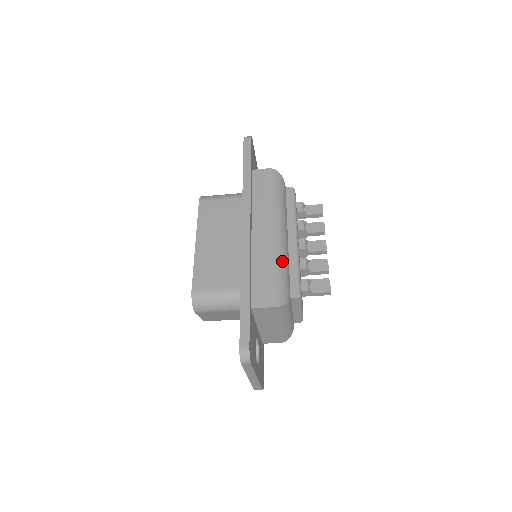
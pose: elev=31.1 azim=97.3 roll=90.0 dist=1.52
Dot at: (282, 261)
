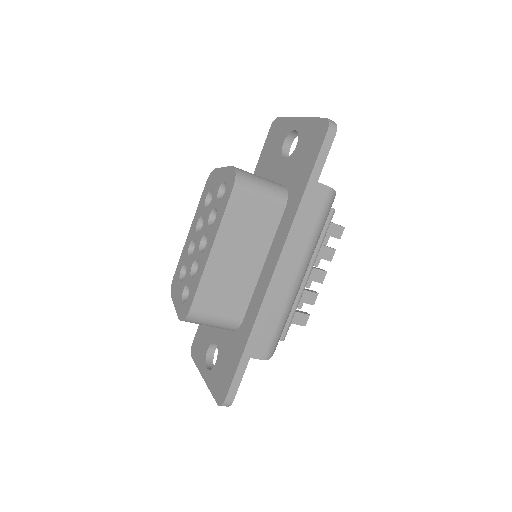
Dot at: (290, 311)
